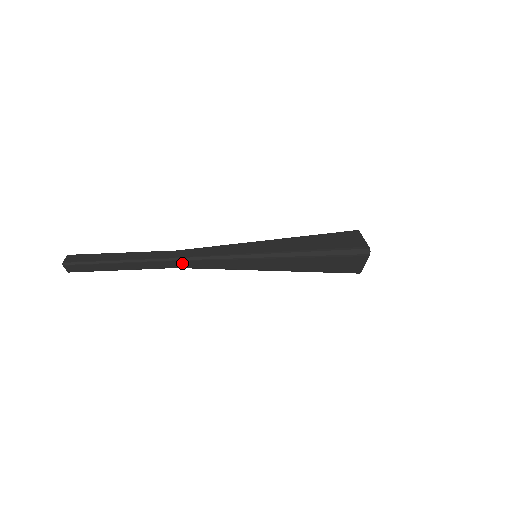
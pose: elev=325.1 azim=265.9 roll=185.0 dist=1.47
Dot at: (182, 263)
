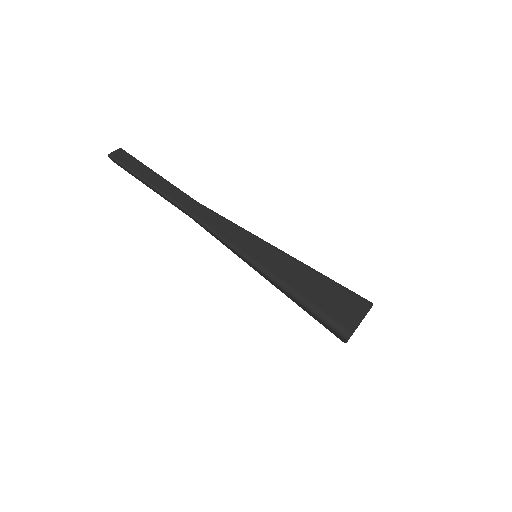
Dot at: occluded
